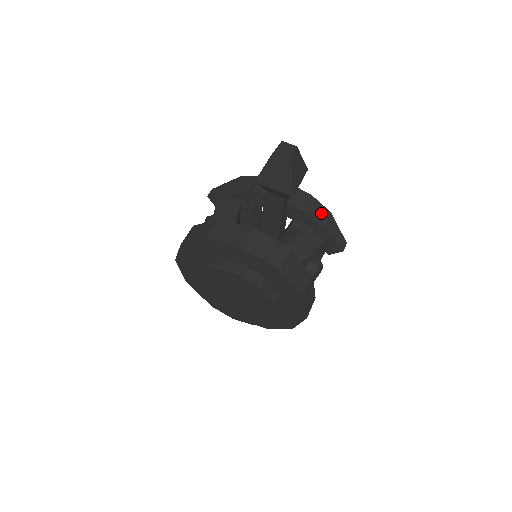
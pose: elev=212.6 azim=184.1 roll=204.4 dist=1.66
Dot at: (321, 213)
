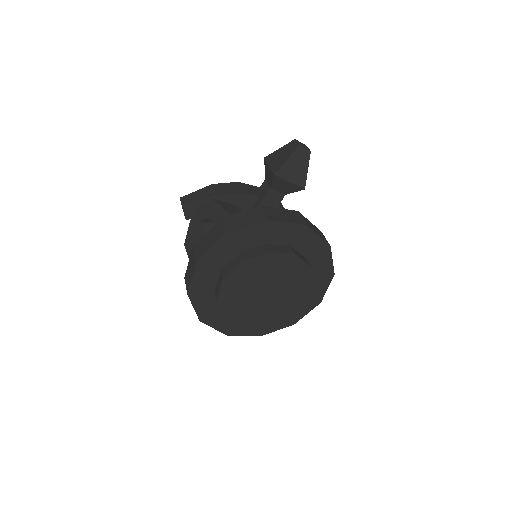
Dot at: occluded
